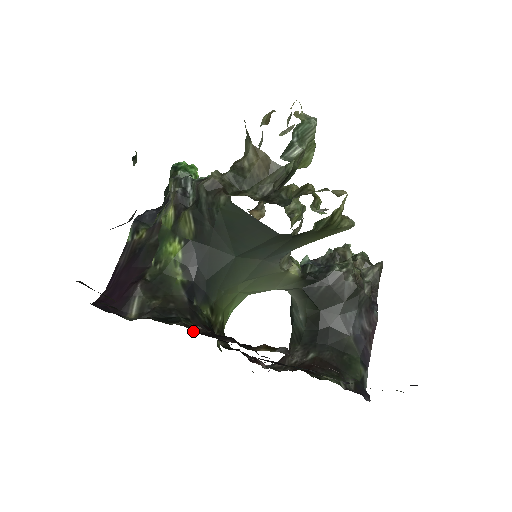
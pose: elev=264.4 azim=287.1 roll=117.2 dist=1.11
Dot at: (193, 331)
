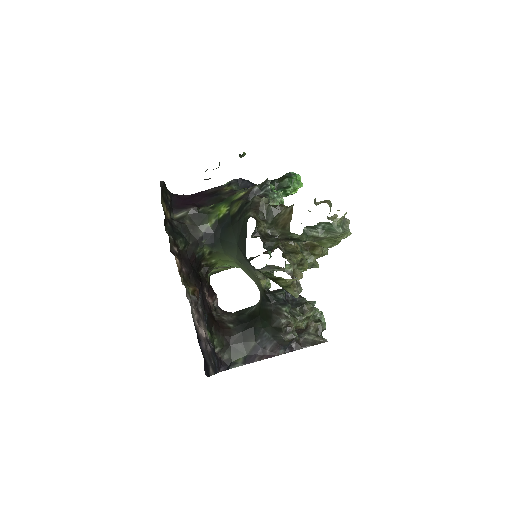
Dot at: (171, 247)
